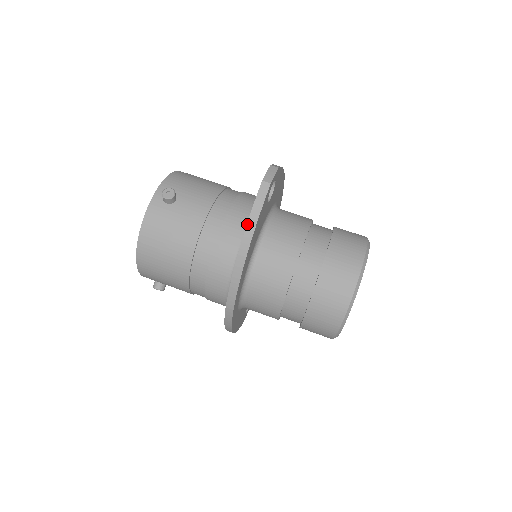
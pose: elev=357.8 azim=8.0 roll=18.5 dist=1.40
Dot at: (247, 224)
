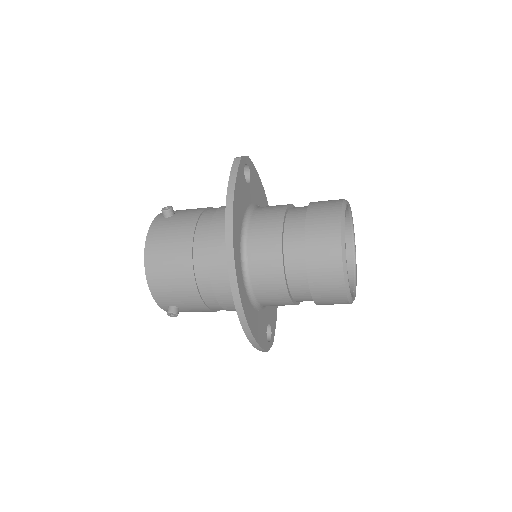
Dot at: (228, 185)
